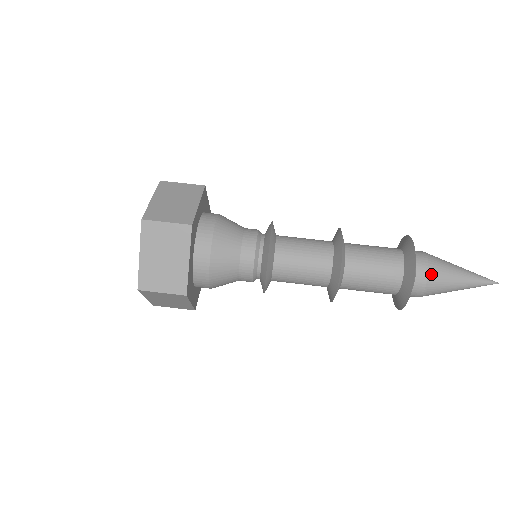
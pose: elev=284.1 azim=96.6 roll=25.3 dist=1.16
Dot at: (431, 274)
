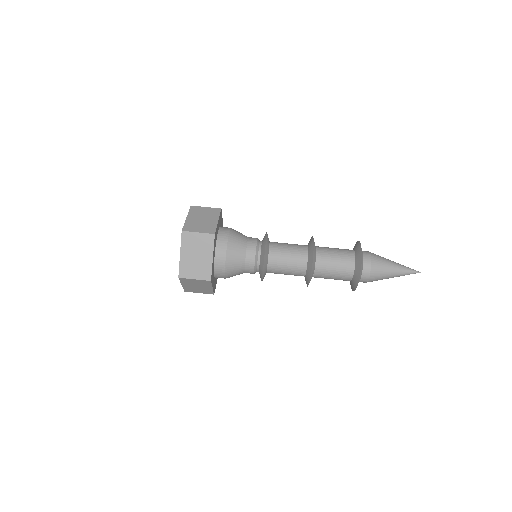
Dot at: (370, 280)
